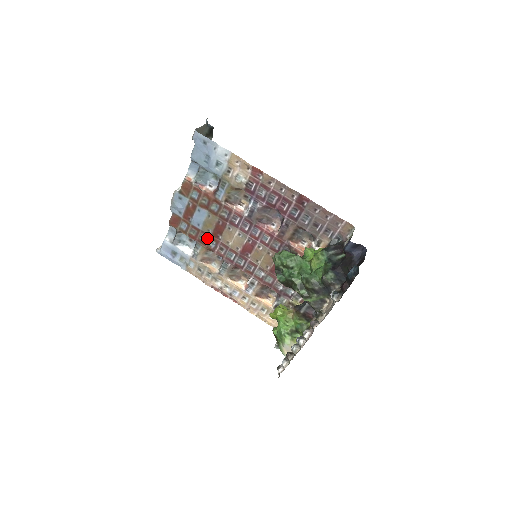
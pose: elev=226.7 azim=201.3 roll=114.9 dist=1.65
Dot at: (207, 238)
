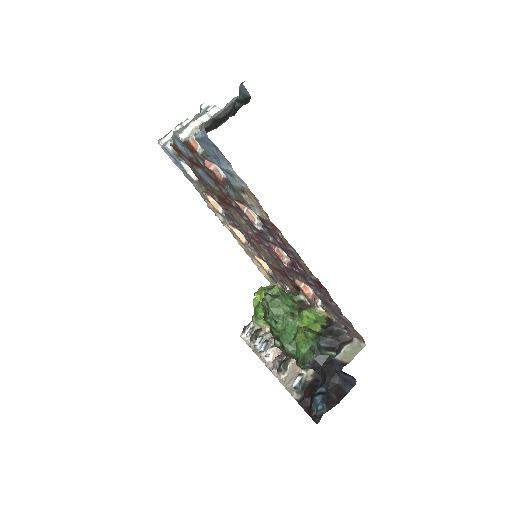
Dot at: (212, 191)
